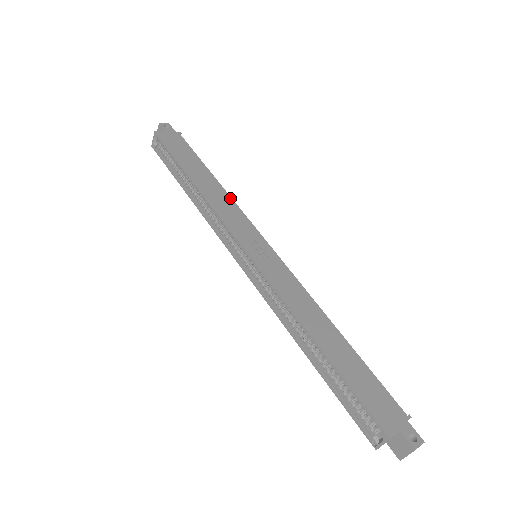
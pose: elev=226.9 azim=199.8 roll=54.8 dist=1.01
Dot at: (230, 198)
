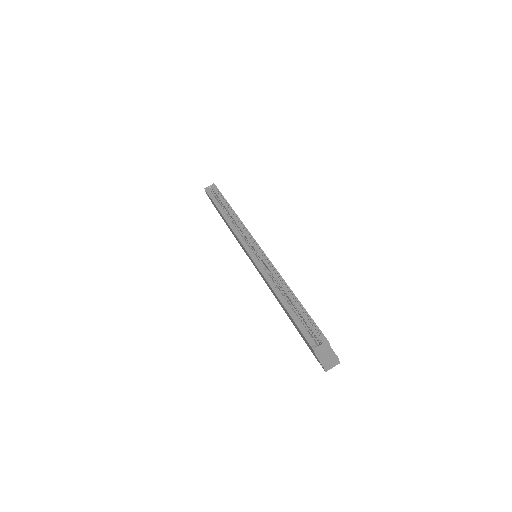
Dot at: occluded
